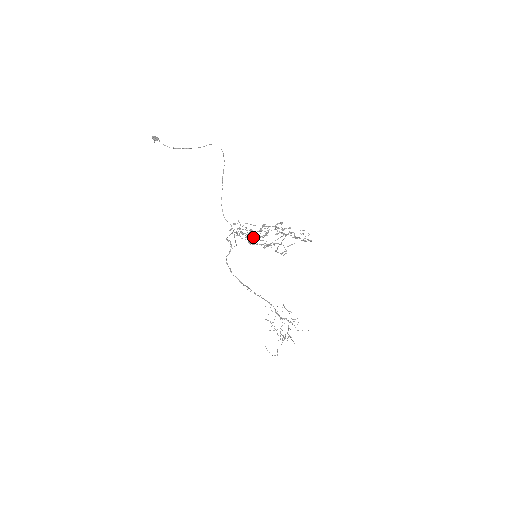
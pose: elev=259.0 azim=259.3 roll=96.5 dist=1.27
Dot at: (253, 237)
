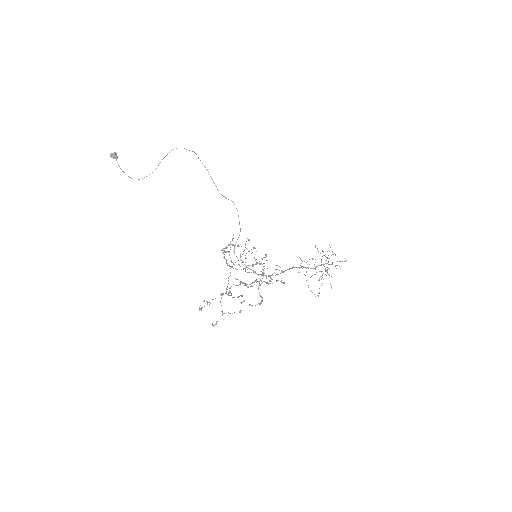
Dot at: (231, 286)
